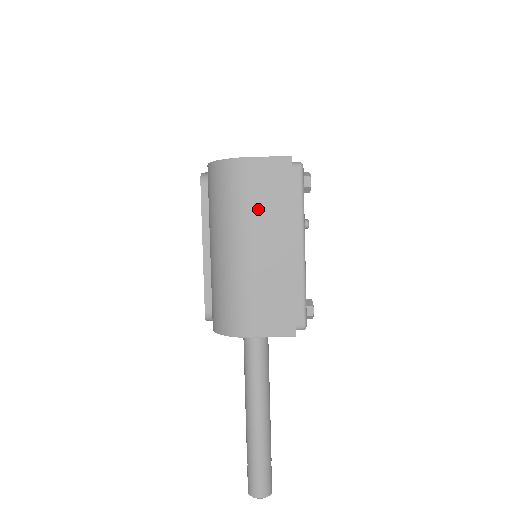
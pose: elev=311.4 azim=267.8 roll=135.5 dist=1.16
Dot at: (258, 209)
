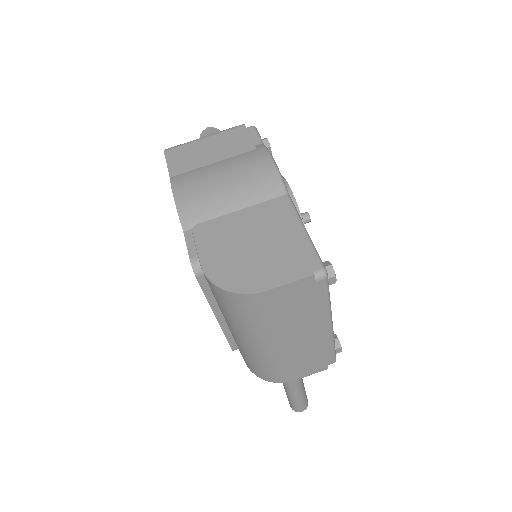
Dot at: (282, 320)
